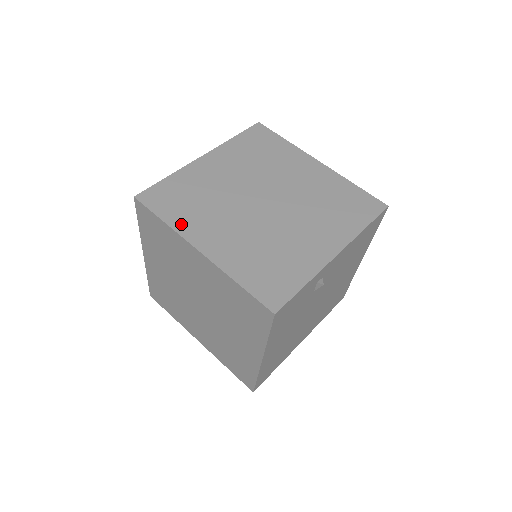
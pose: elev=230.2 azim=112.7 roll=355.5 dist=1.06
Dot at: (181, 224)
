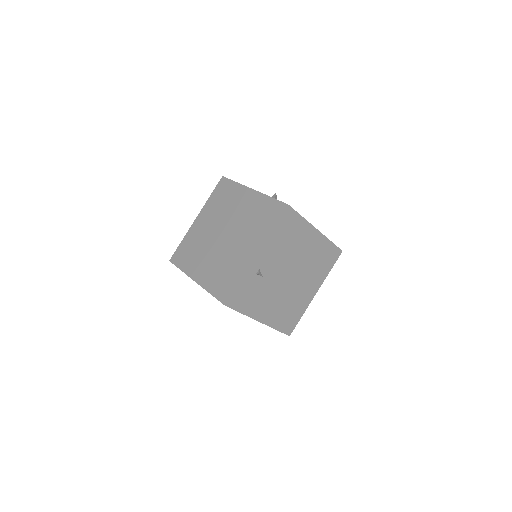
Dot at: (187, 268)
